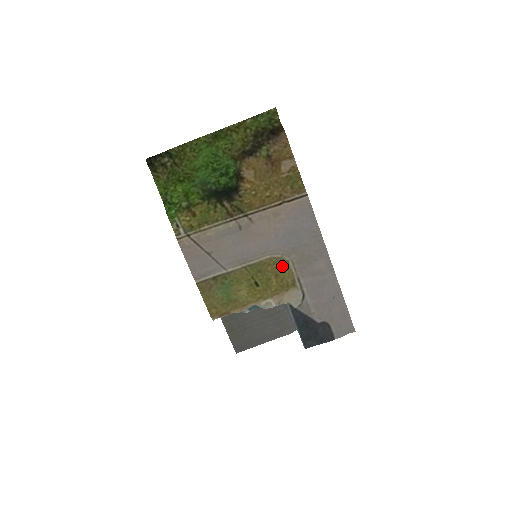
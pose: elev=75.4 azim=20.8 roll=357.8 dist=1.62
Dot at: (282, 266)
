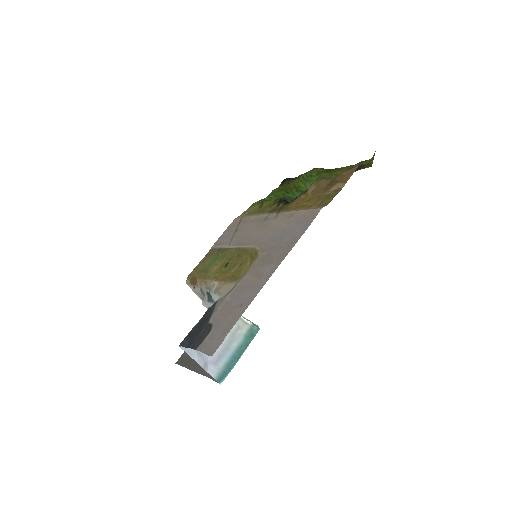
Dot at: (251, 259)
